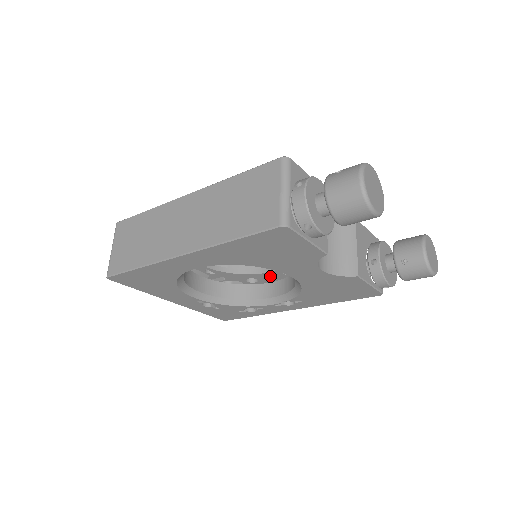
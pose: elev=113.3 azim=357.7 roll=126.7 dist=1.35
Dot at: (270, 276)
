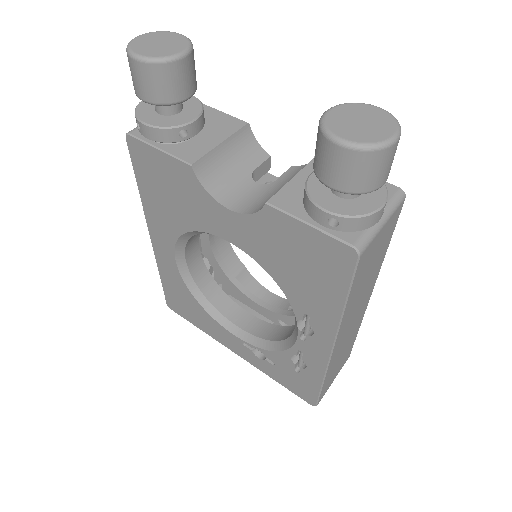
Dot at: occluded
